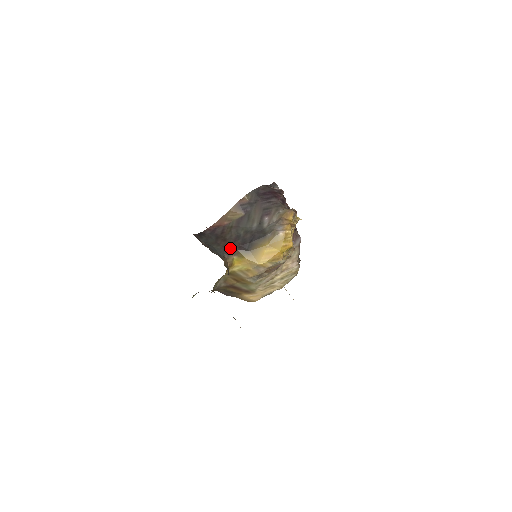
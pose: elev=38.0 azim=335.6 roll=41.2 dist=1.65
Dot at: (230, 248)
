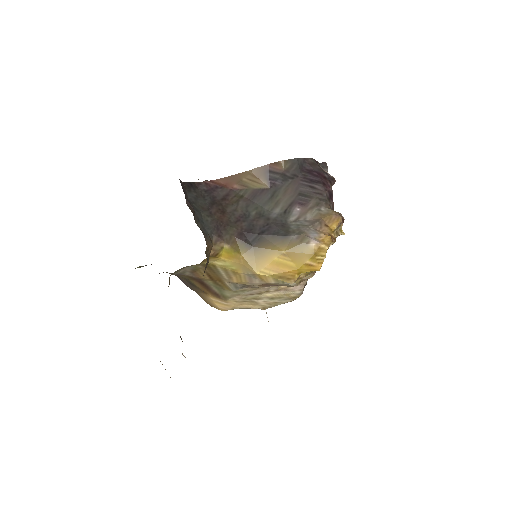
Dot at: (226, 228)
